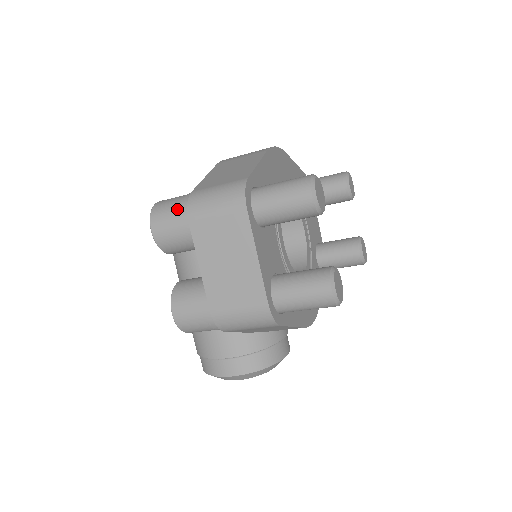
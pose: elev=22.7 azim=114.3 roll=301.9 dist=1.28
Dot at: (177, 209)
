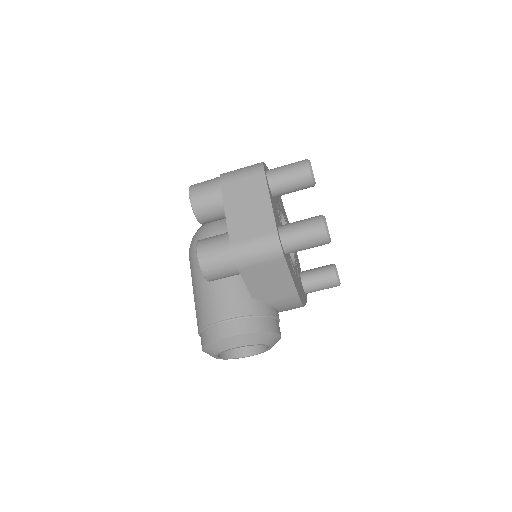
Dot at: (211, 181)
